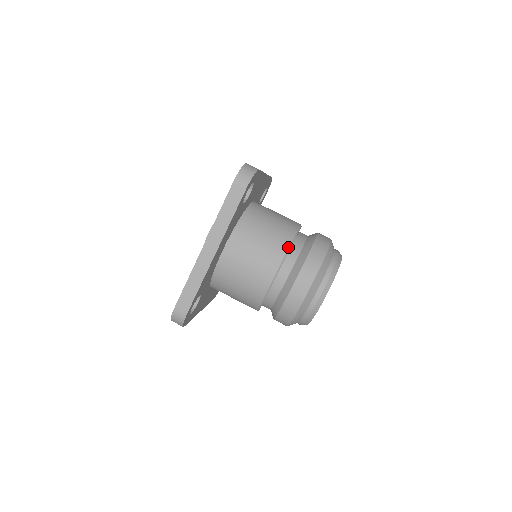
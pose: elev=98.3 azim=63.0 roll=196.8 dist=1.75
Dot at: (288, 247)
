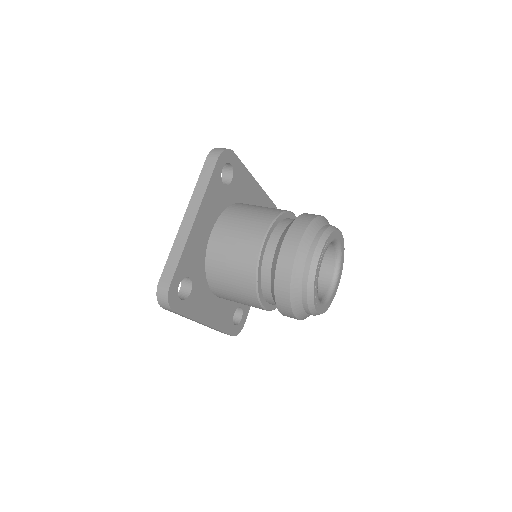
Dot at: occluded
